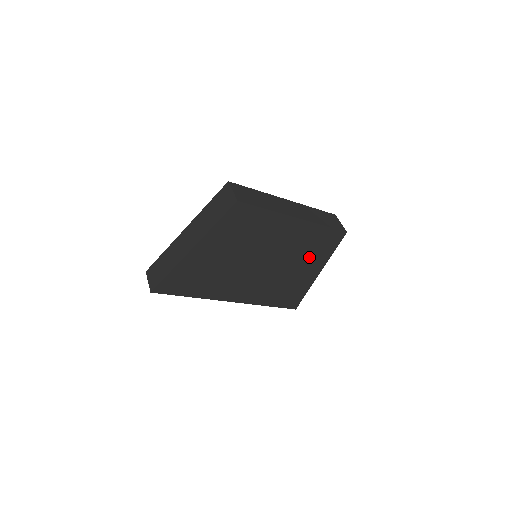
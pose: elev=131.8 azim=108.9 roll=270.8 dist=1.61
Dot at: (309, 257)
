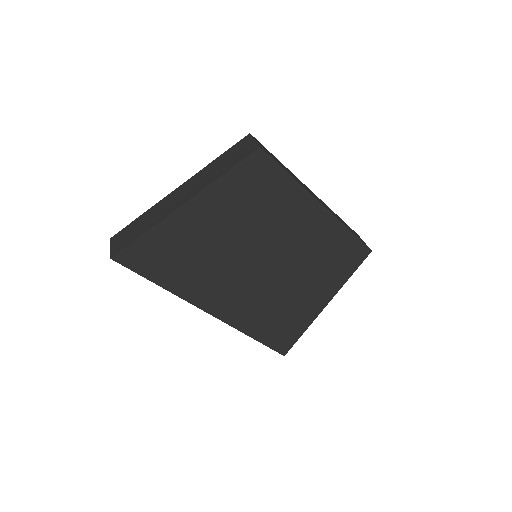
Dot at: (320, 274)
